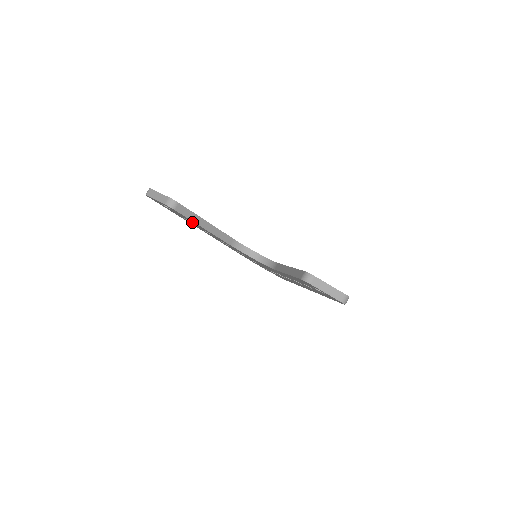
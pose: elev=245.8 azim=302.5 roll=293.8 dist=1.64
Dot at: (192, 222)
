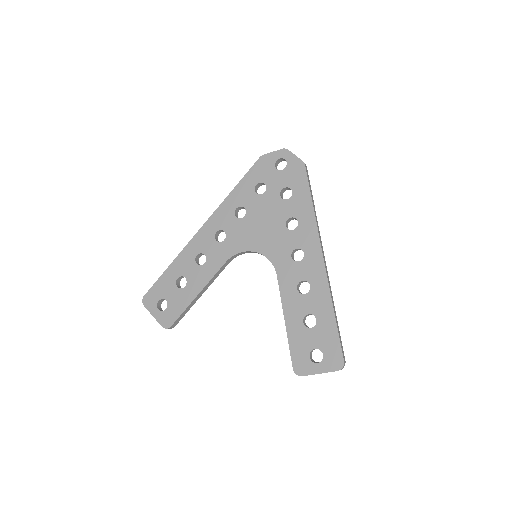
Dot at: occluded
